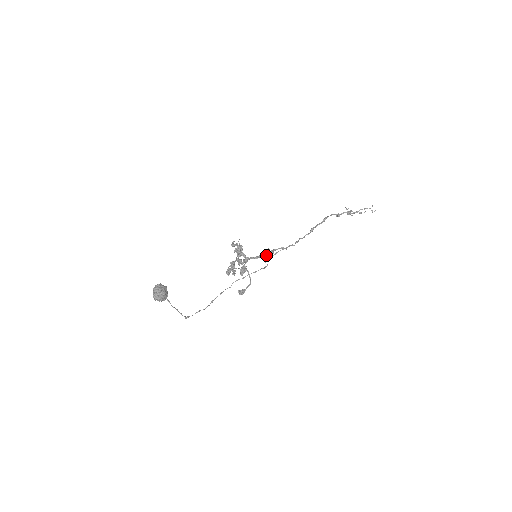
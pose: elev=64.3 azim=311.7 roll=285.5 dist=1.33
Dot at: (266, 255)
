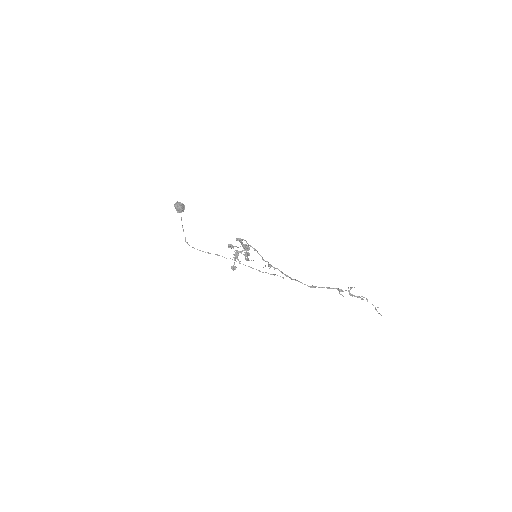
Dot at: (264, 260)
